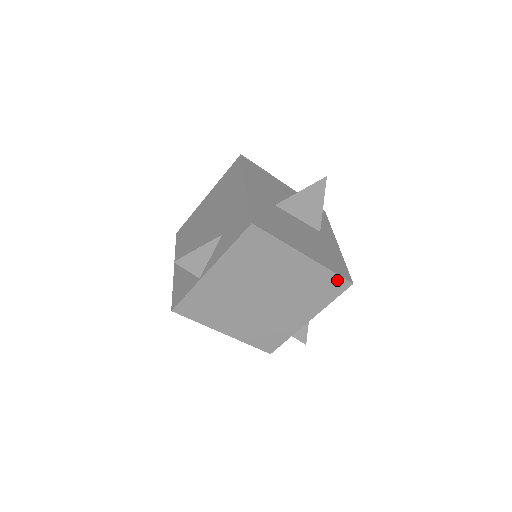
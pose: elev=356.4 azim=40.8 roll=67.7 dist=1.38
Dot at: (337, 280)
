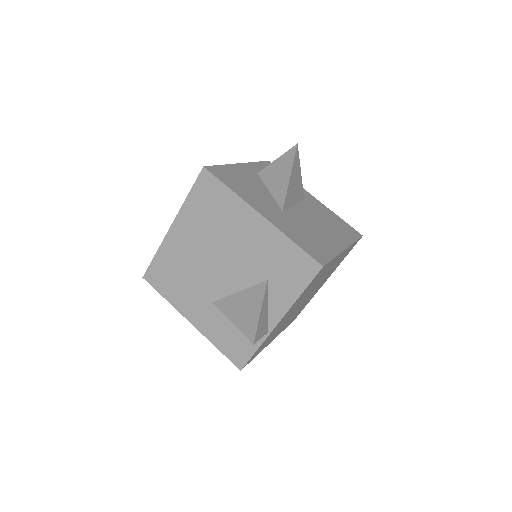
Dot at: (355, 243)
